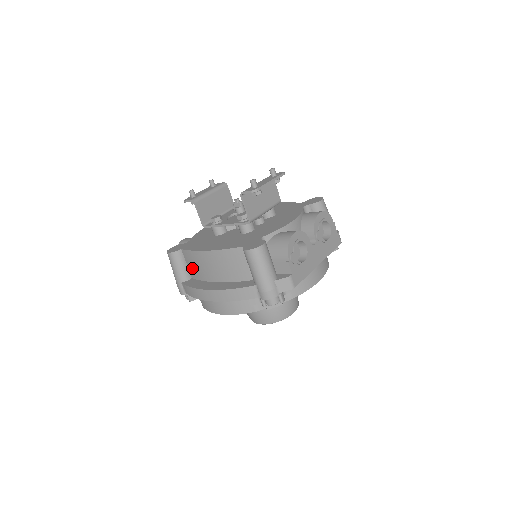
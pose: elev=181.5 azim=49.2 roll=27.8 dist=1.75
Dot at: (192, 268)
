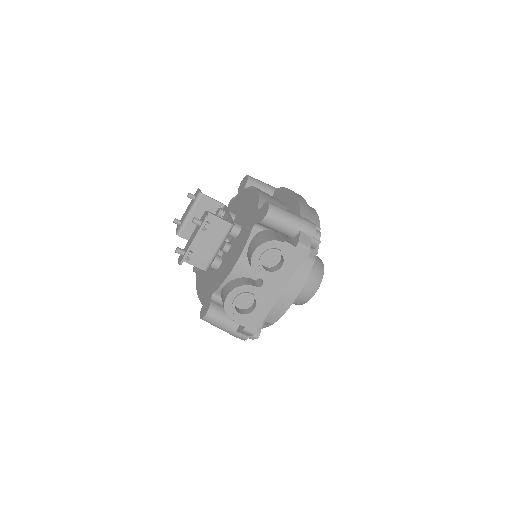
Dot at: occluded
